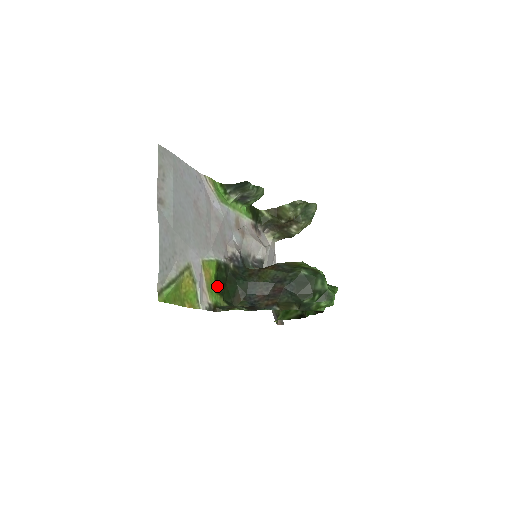
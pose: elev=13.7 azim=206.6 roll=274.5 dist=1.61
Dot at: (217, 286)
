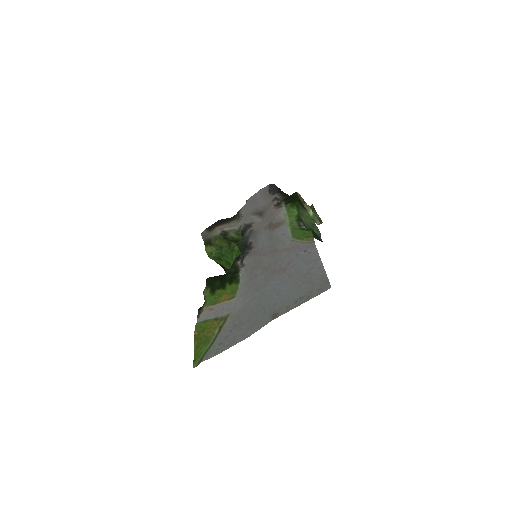
Dot at: (217, 288)
